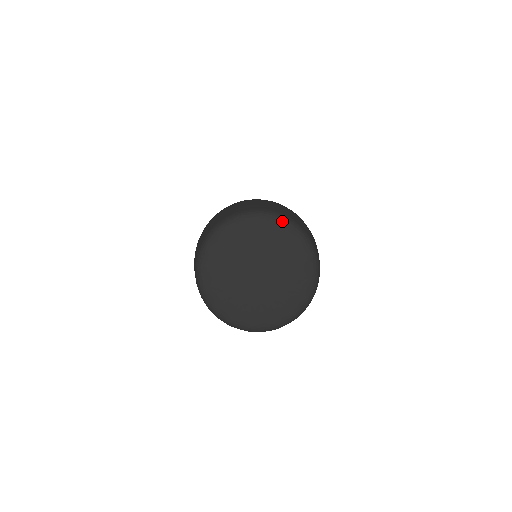
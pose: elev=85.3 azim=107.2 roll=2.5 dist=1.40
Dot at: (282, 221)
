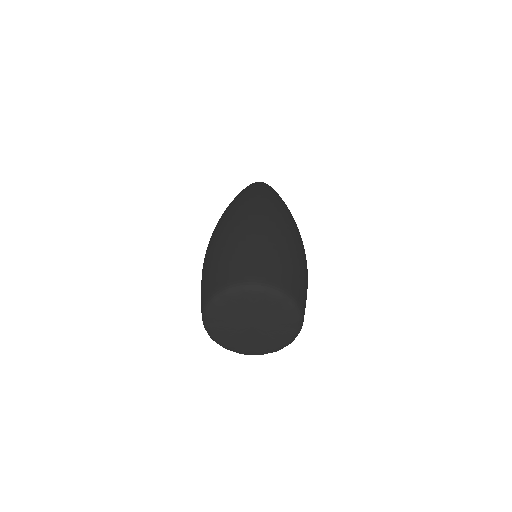
Dot at: (279, 296)
